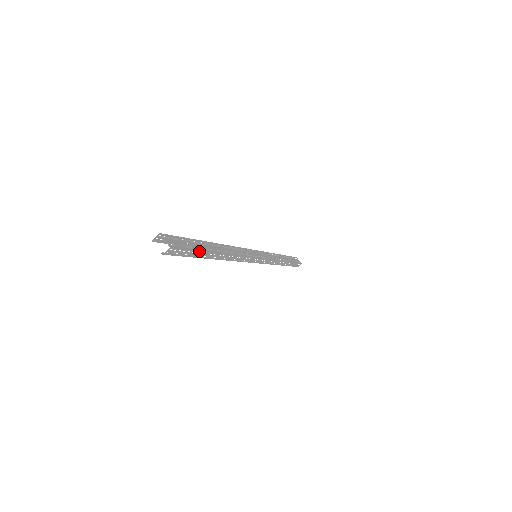
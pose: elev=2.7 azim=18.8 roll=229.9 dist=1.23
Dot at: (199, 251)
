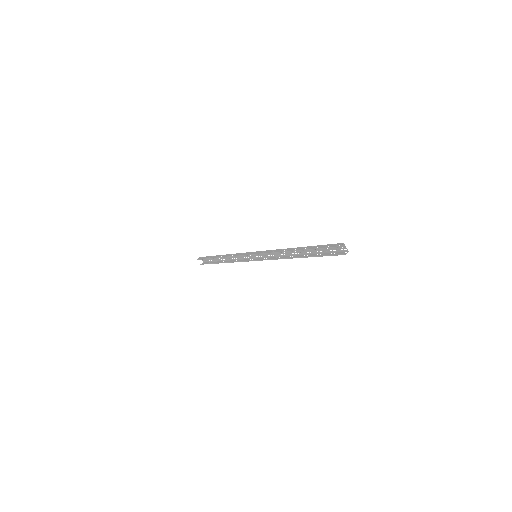
Dot at: (324, 253)
